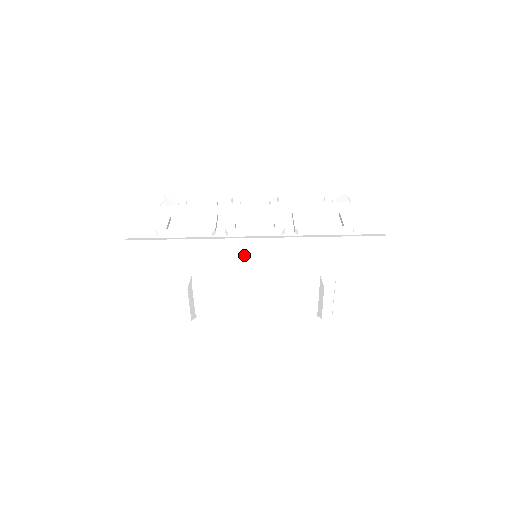
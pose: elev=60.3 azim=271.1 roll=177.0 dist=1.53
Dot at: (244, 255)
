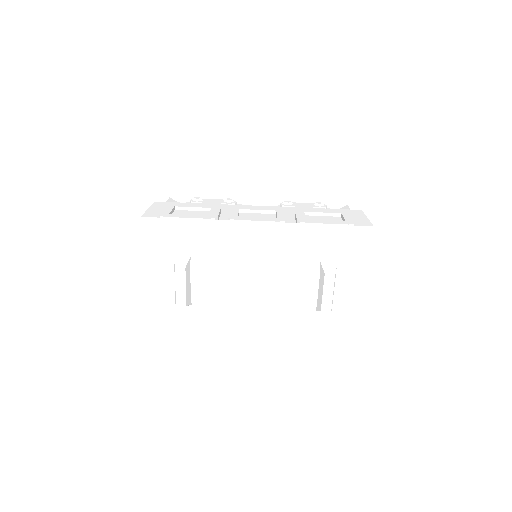
Dot at: (245, 238)
